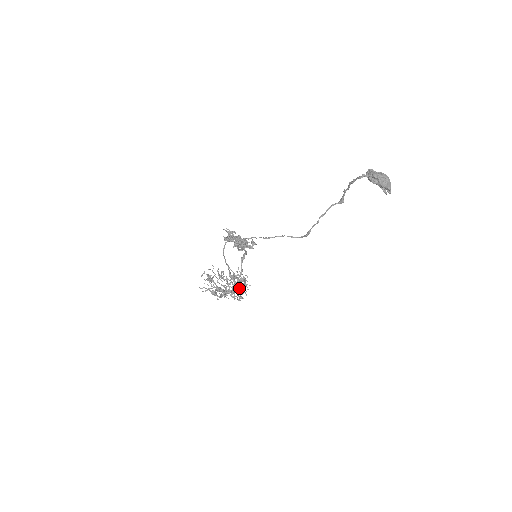
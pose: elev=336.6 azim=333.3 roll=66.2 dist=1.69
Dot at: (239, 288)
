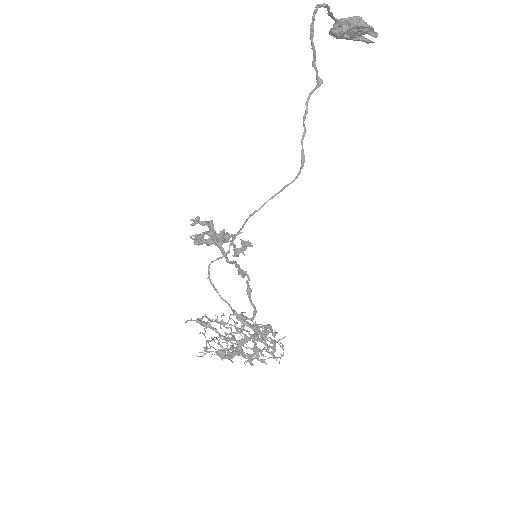
Dot at: (261, 334)
